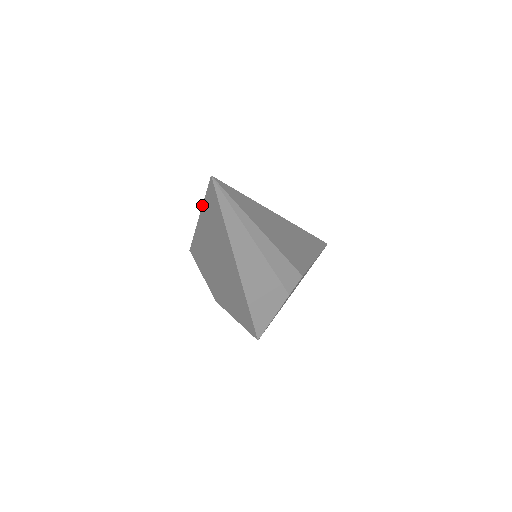
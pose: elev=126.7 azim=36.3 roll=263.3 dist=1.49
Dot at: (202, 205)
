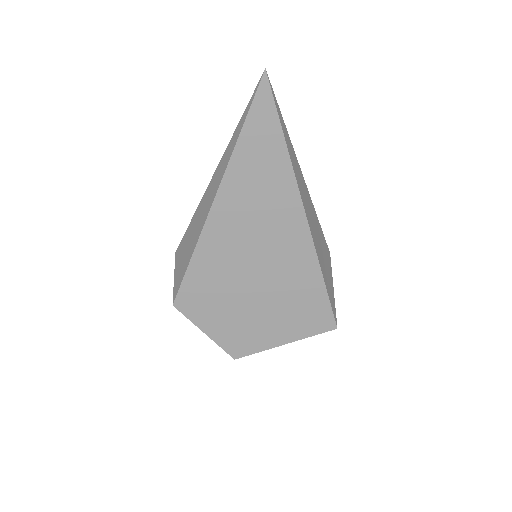
Dot at: (231, 153)
